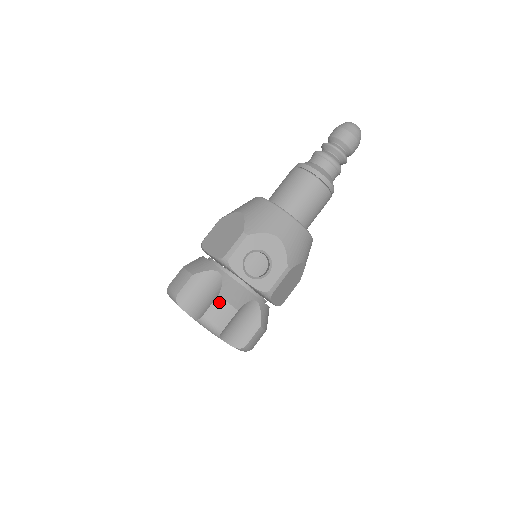
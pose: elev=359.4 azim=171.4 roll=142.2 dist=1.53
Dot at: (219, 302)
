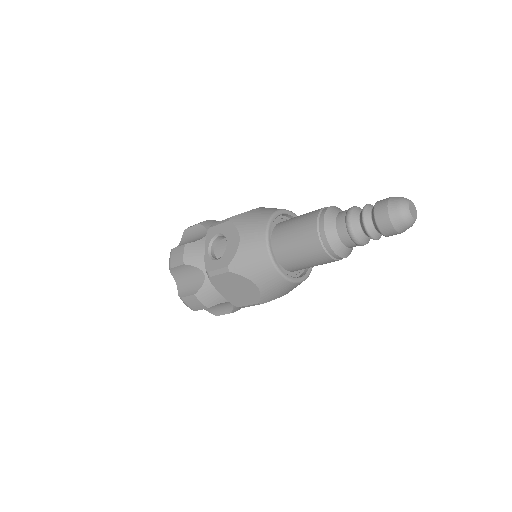
Dot at: (182, 248)
